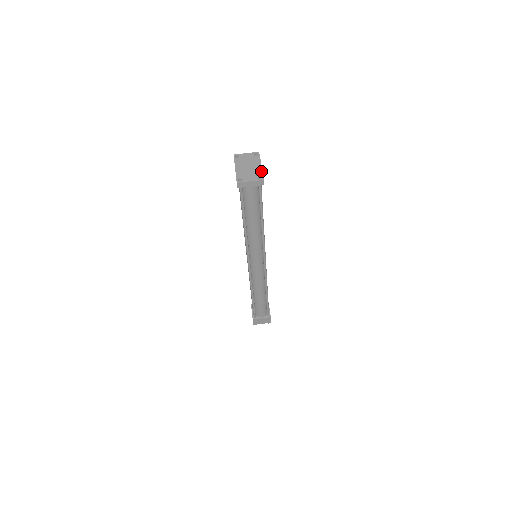
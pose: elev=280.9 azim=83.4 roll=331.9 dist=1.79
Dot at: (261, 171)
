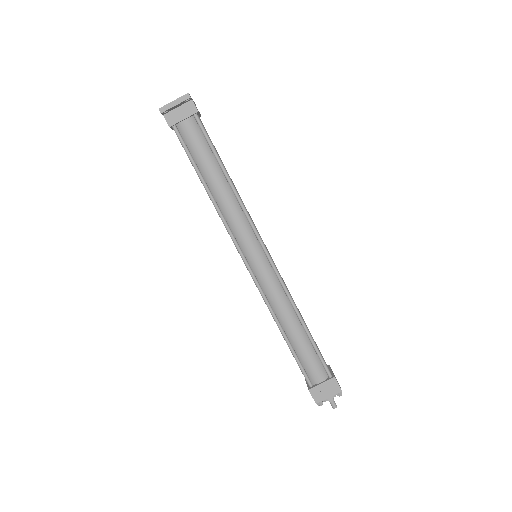
Dot at: occluded
